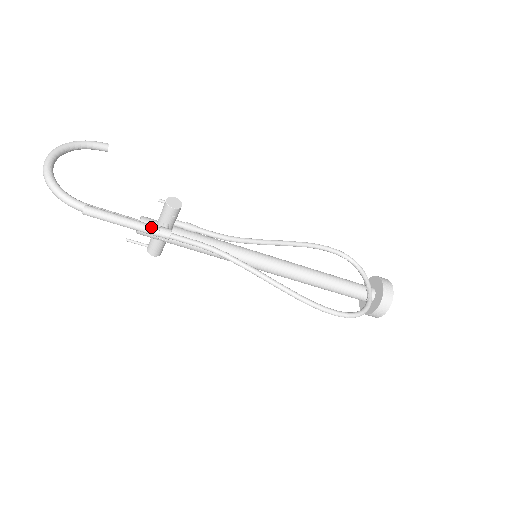
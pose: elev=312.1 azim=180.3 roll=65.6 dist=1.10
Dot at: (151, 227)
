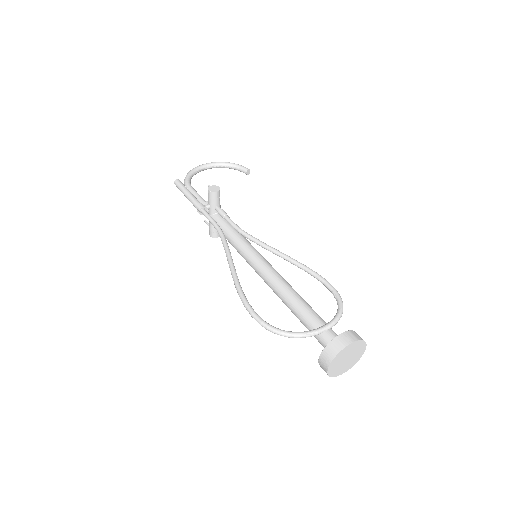
Dot at: (196, 201)
